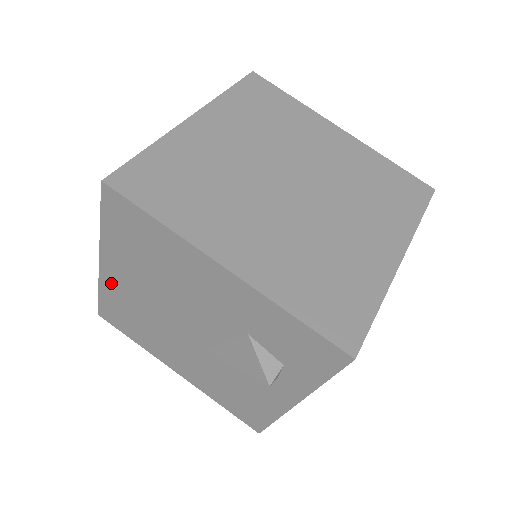
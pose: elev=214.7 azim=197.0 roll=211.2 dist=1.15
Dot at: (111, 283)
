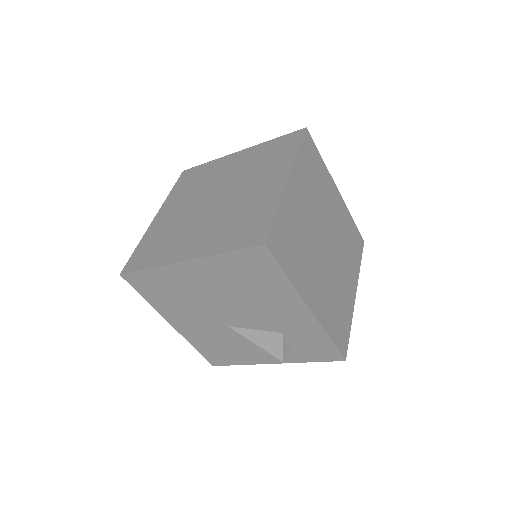
Dot at: (177, 272)
